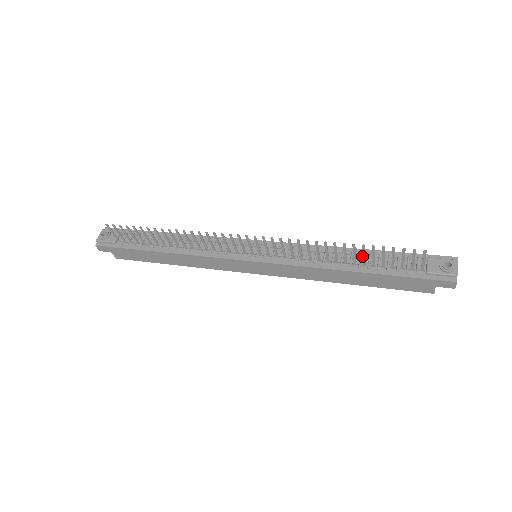
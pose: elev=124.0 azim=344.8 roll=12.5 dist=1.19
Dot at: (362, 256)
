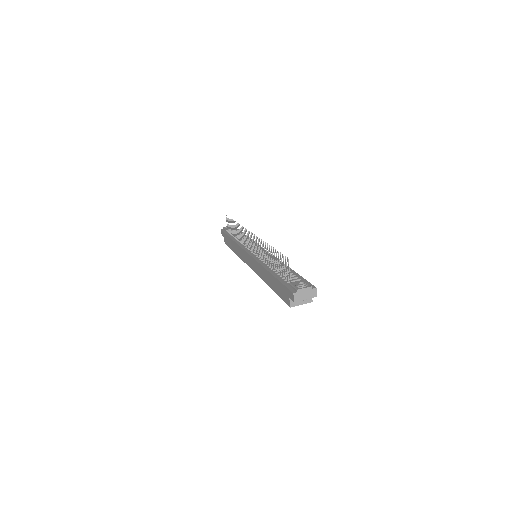
Dot at: (283, 269)
